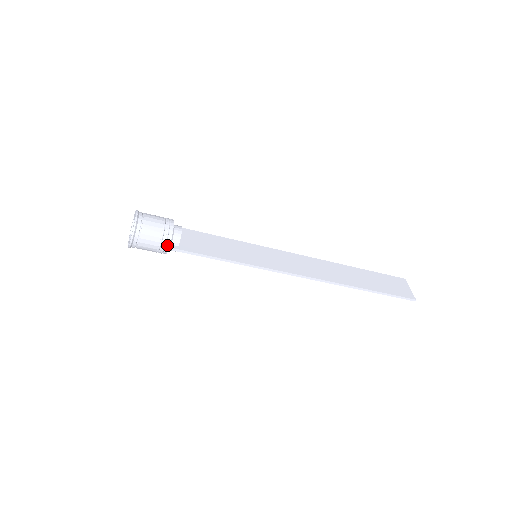
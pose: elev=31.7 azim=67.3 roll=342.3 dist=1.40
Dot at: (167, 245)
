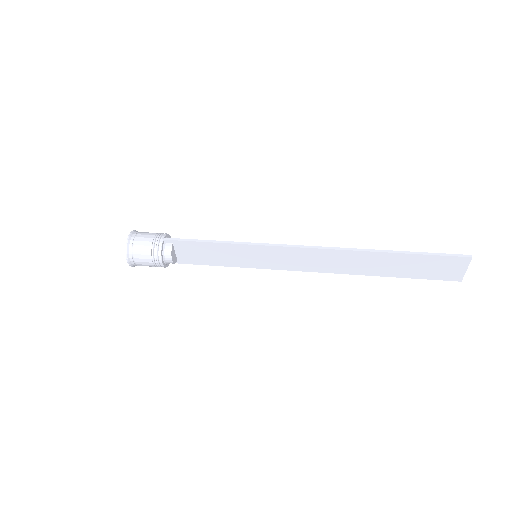
Dot at: occluded
